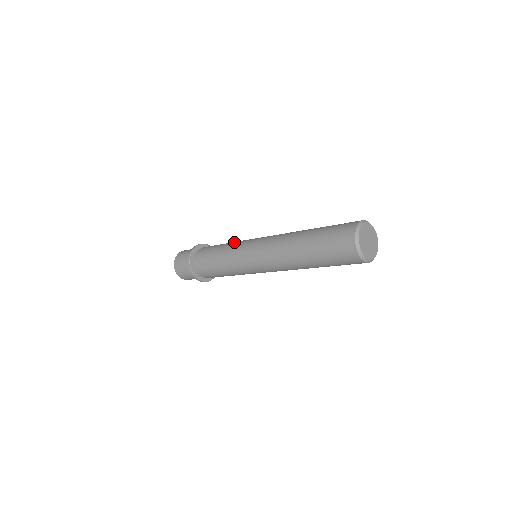
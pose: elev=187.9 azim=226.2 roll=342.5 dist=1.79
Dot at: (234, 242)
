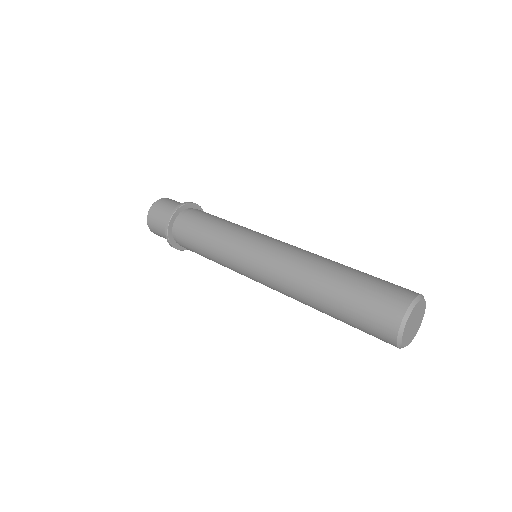
Dot at: (233, 226)
